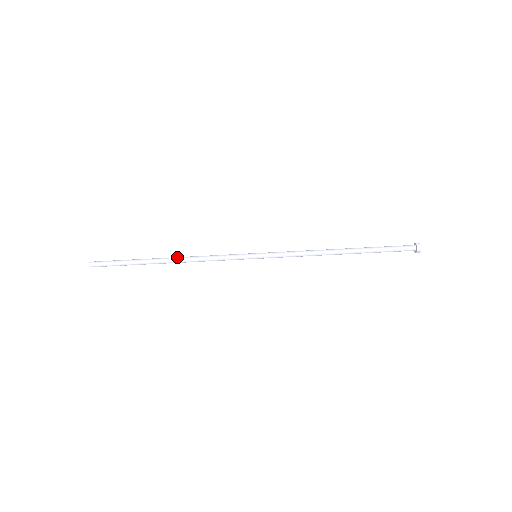
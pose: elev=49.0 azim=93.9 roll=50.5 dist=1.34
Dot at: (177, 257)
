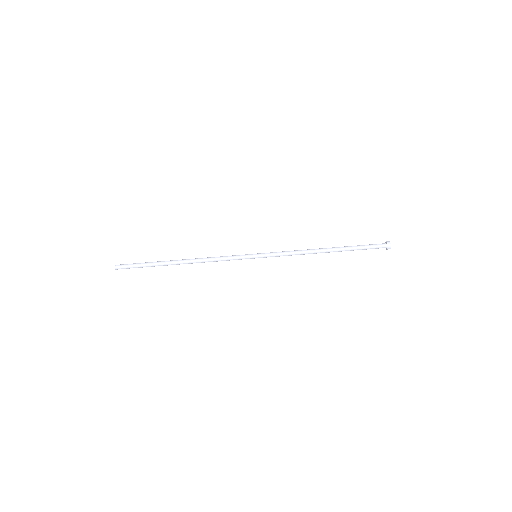
Dot at: (190, 259)
